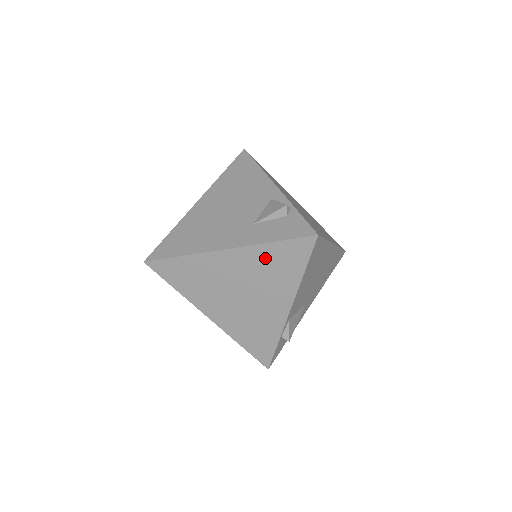
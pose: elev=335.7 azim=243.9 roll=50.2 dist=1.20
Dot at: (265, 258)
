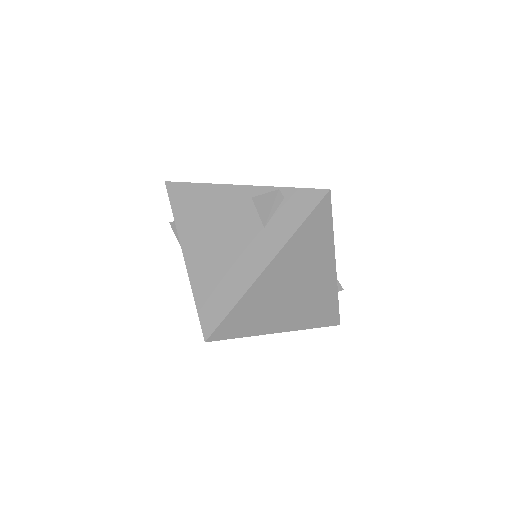
Dot at: (301, 243)
